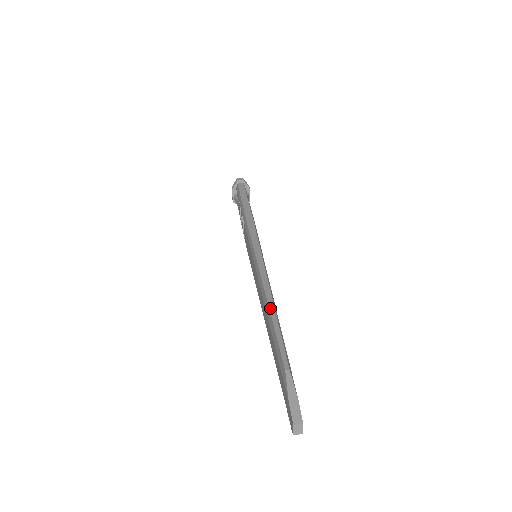
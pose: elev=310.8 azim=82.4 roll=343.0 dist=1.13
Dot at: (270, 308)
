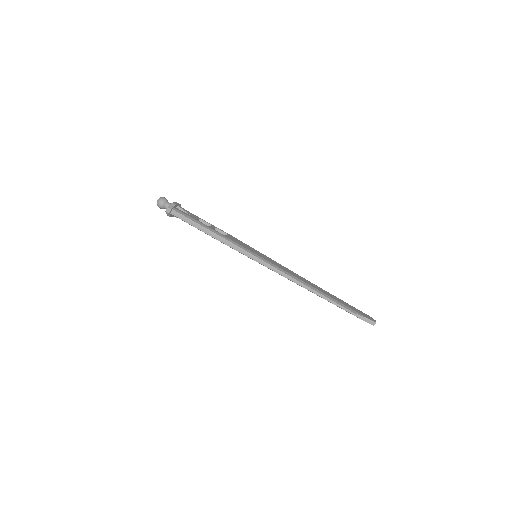
Dot at: (313, 292)
